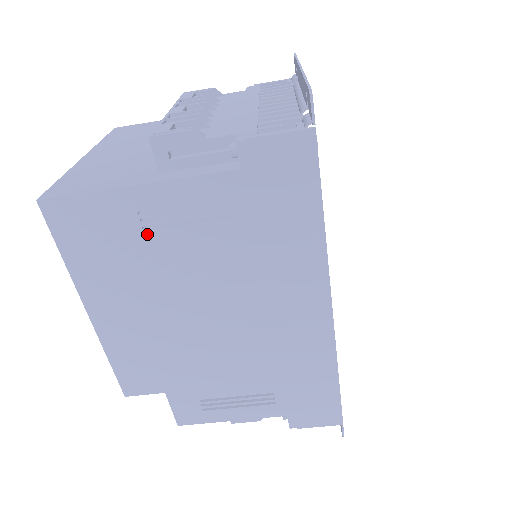
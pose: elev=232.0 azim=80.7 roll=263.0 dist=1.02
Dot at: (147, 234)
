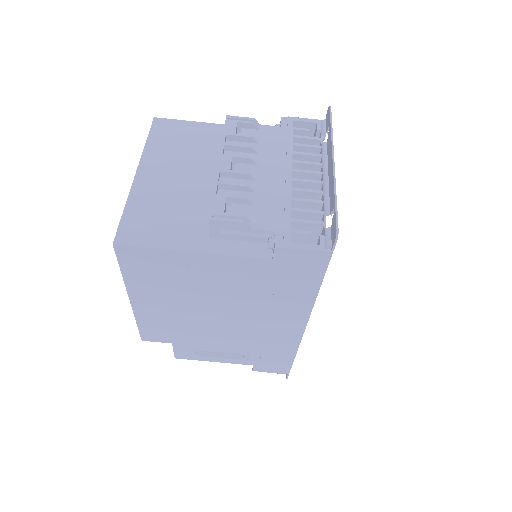
Dot at: (191, 275)
